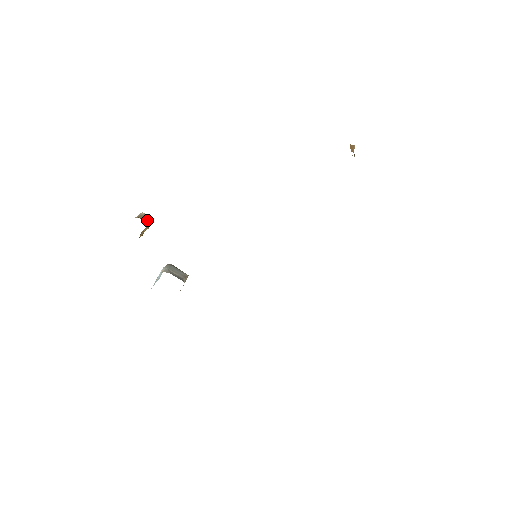
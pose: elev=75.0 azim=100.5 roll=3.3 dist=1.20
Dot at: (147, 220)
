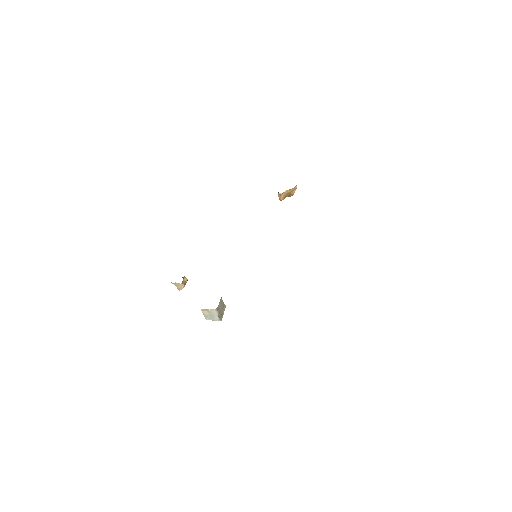
Dot at: occluded
